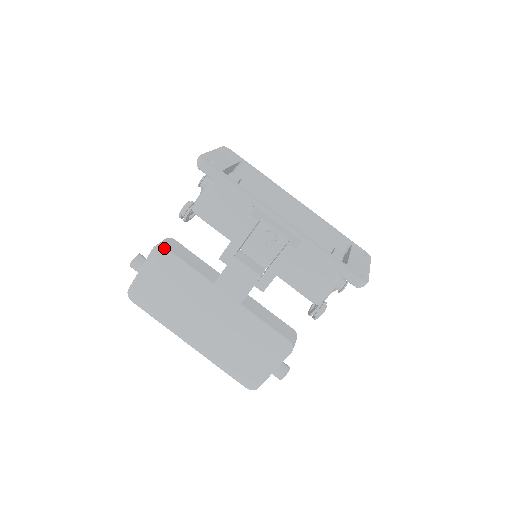
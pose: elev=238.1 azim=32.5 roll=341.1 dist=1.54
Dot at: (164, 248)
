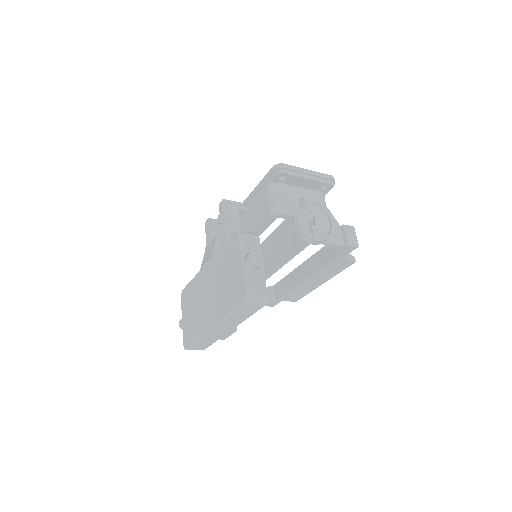
Dot at: (183, 290)
